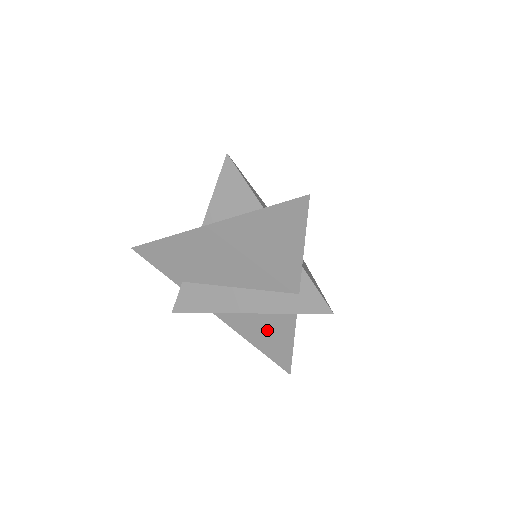
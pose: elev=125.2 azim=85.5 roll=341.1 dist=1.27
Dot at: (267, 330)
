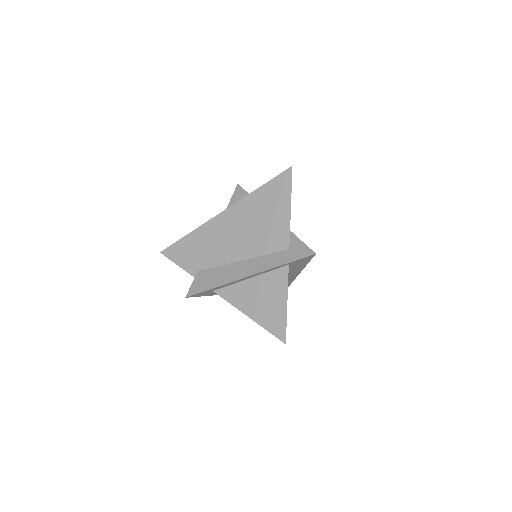
Dot at: (265, 297)
